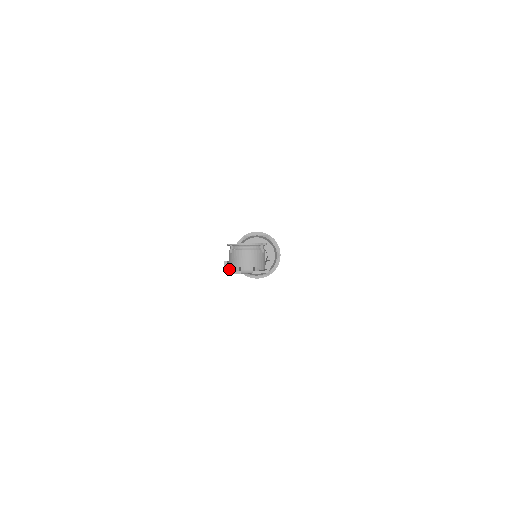
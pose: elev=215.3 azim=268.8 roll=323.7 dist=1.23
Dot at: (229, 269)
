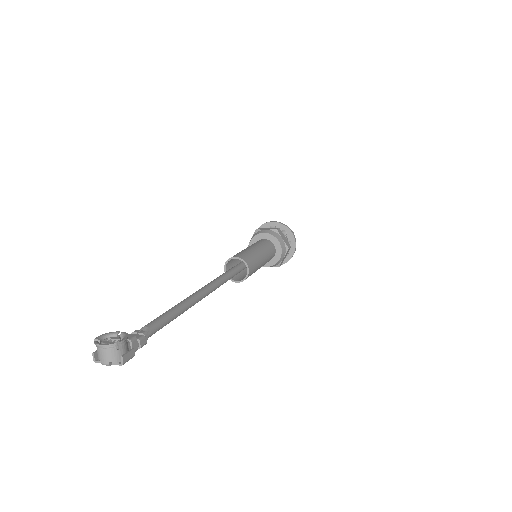
Dot at: occluded
